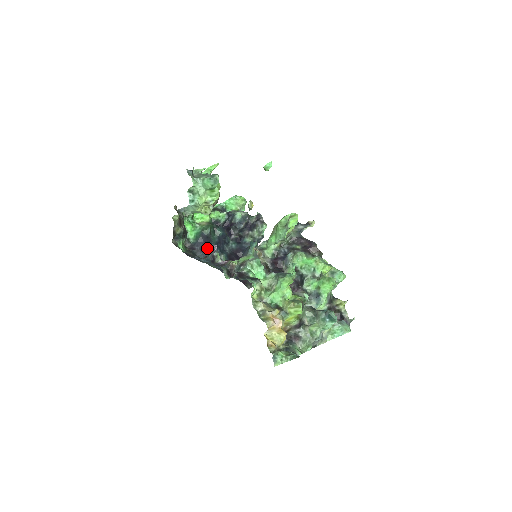
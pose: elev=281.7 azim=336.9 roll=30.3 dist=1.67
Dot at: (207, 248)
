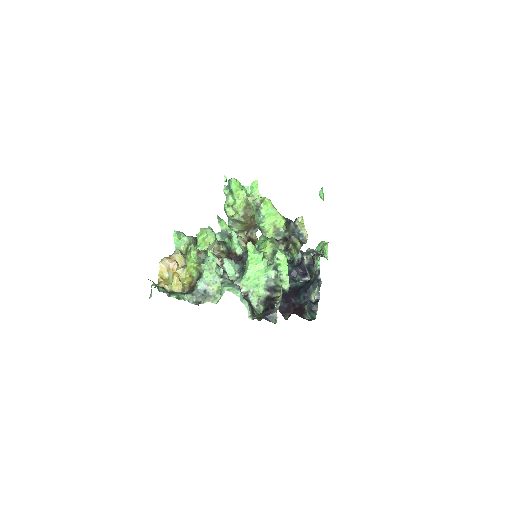
Dot at: occluded
